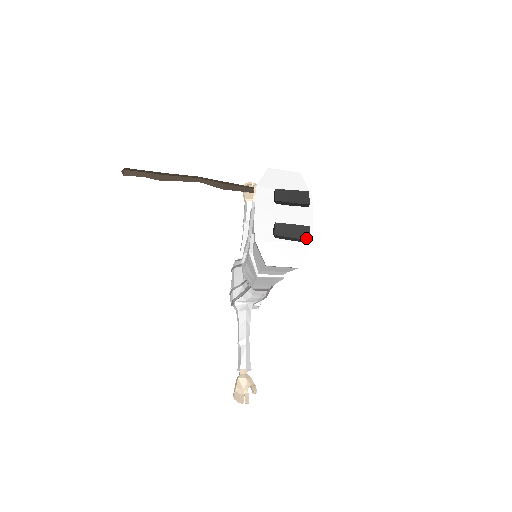
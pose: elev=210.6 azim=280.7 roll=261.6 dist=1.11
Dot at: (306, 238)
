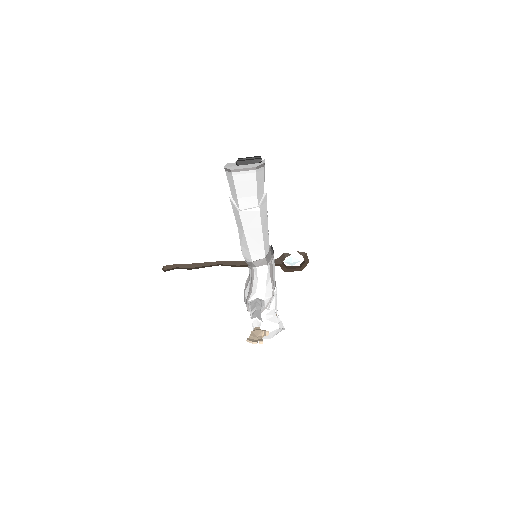
Dot at: (258, 159)
